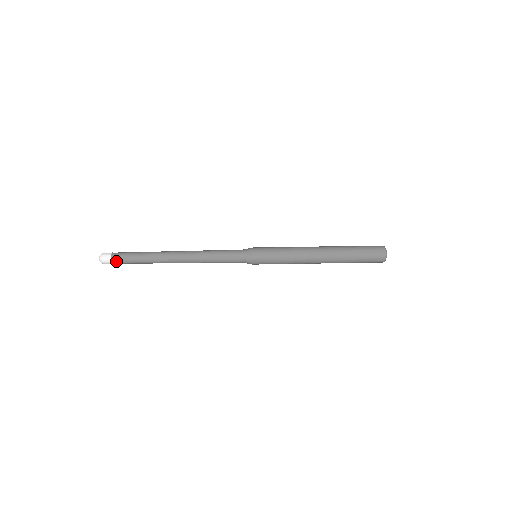
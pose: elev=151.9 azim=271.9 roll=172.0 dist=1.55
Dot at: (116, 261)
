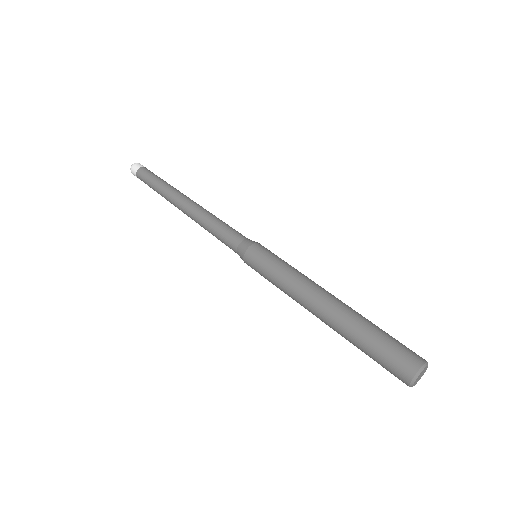
Dot at: (141, 180)
